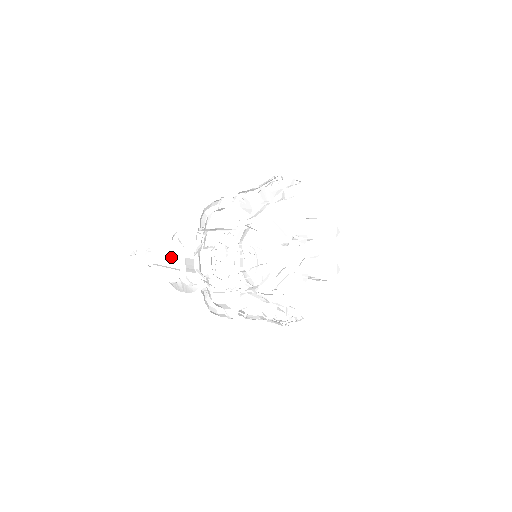
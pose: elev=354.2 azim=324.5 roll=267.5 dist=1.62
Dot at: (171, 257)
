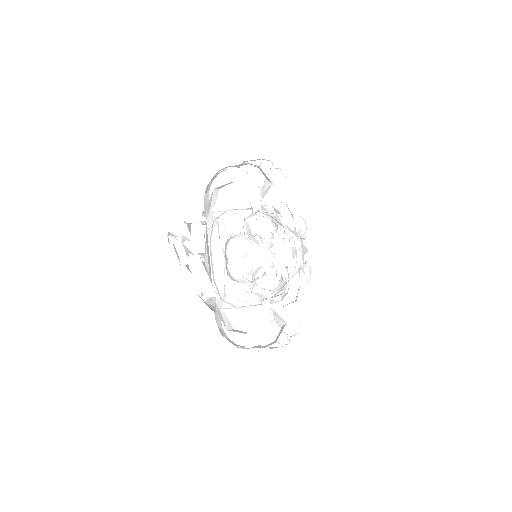
Dot at: occluded
